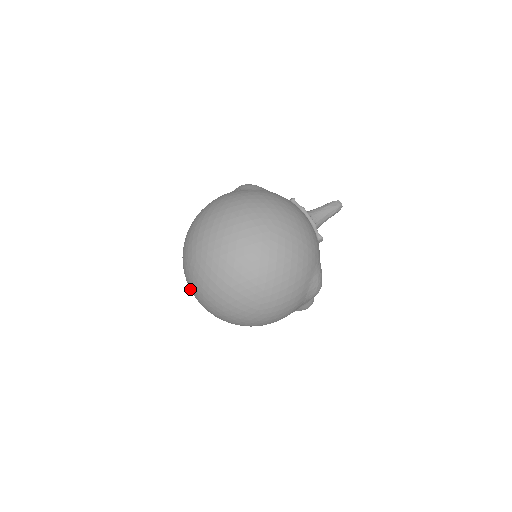
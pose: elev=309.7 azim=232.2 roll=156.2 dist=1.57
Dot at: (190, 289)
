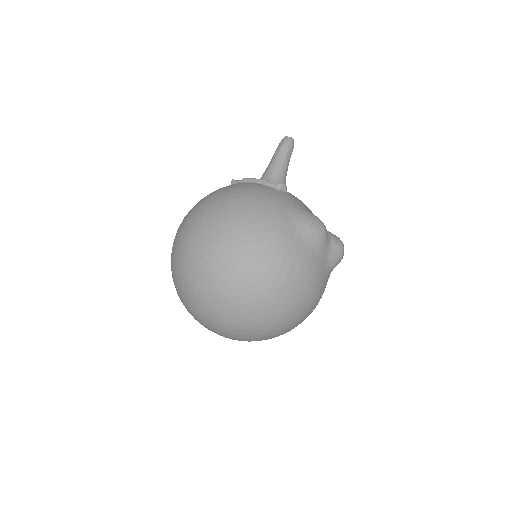
Dot at: occluded
